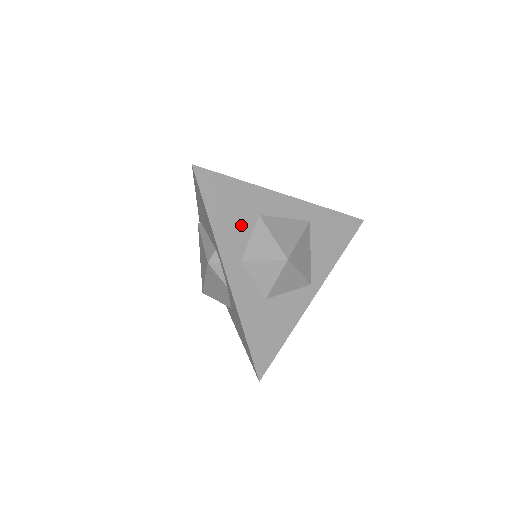
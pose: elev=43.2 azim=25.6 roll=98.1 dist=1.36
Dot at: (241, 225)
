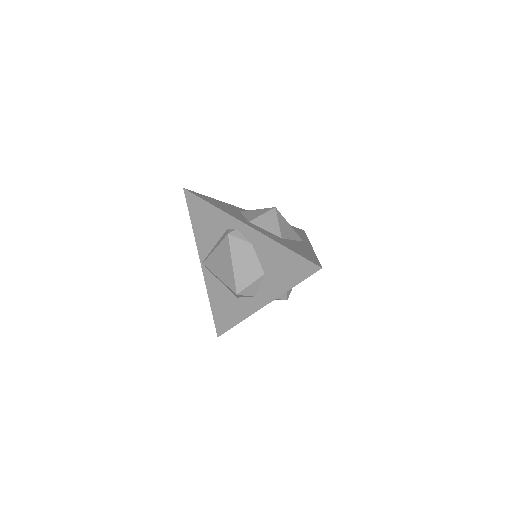
Dot at: occluded
